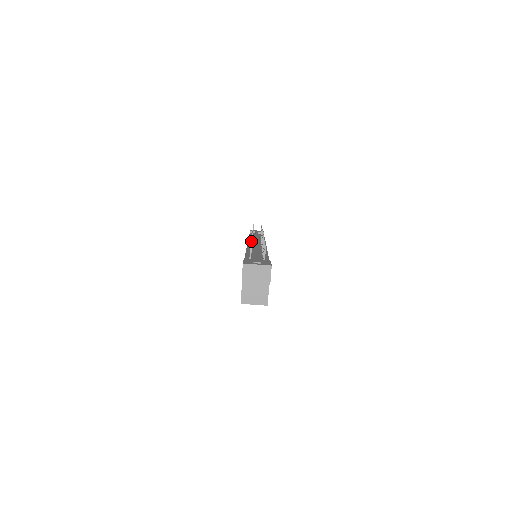
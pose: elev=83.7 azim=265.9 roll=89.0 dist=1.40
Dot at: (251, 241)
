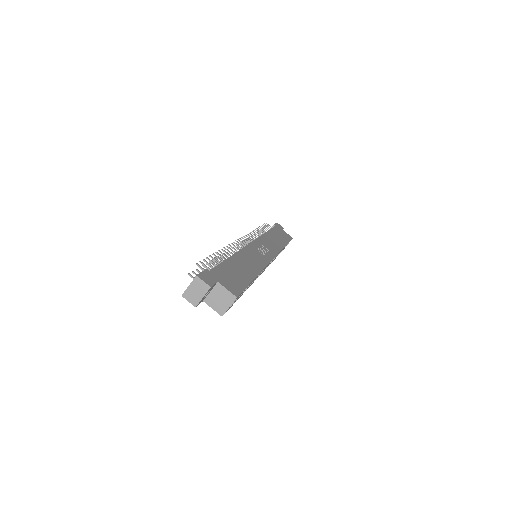
Dot at: (202, 265)
